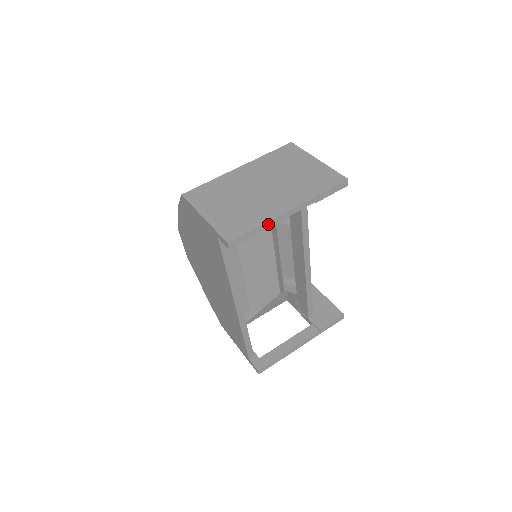
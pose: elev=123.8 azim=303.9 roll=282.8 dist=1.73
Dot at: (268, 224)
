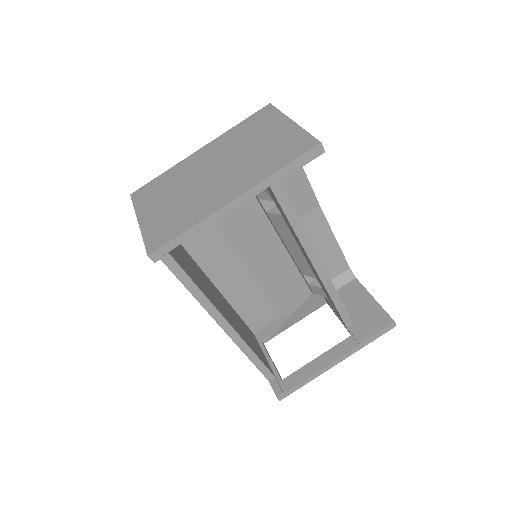
Dot at: (203, 223)
